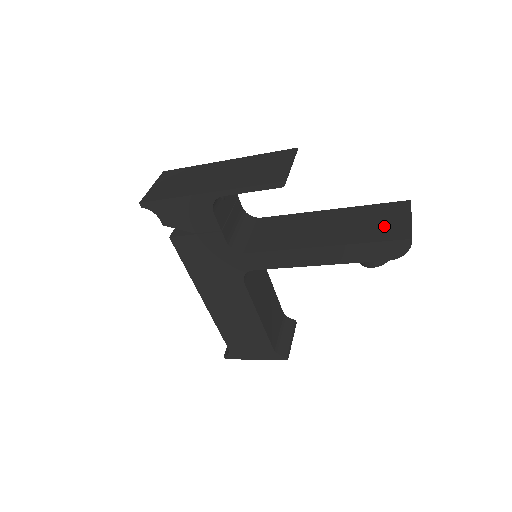
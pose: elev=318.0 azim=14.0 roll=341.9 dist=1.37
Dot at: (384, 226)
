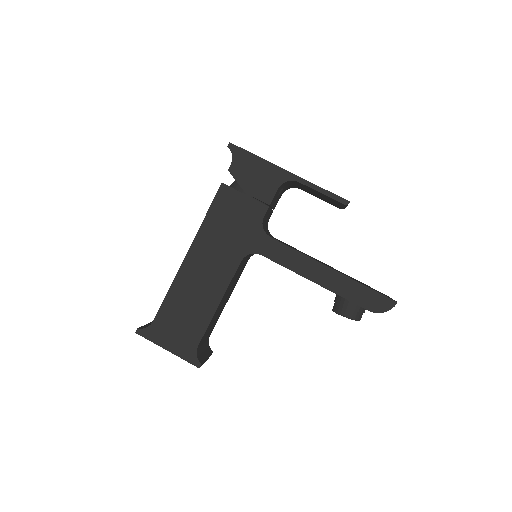
Dot at: occluded
